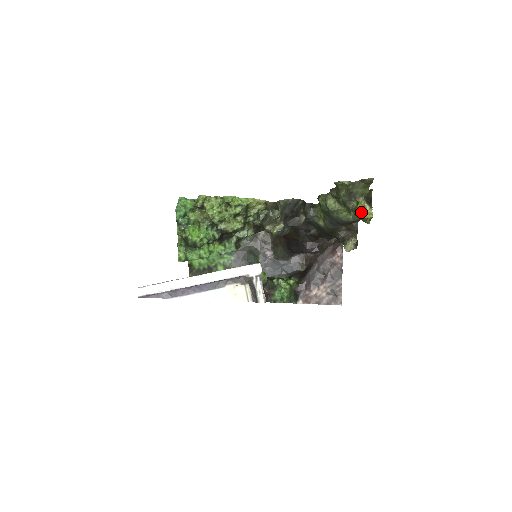
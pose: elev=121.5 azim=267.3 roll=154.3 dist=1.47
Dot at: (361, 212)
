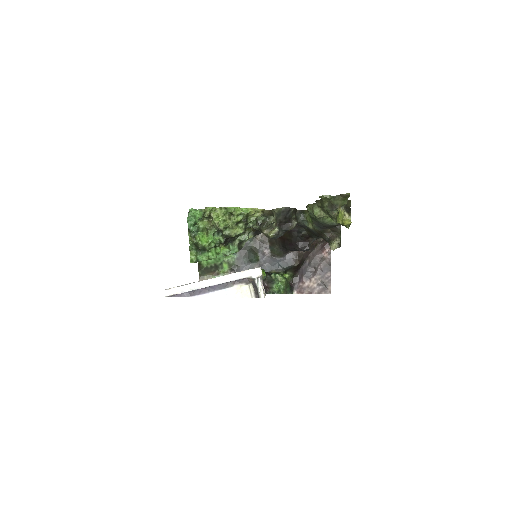
Dot at: (341, 220)
